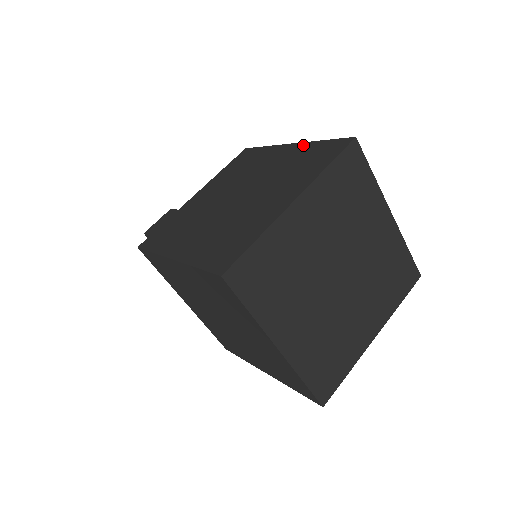
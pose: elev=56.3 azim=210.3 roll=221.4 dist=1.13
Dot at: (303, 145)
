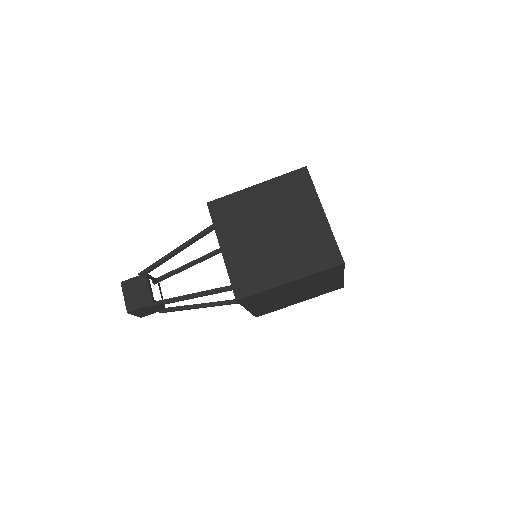
Dot at: occluded
